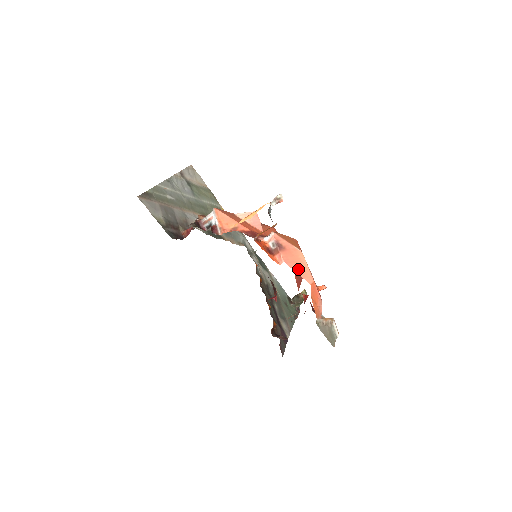
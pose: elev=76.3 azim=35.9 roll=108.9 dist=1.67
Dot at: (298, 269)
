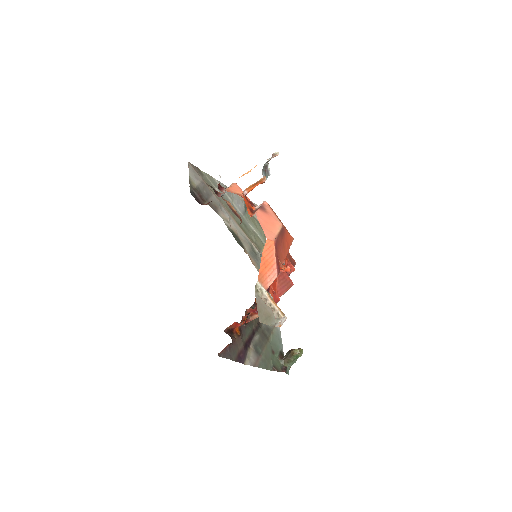
Dot at: (265, 226)
